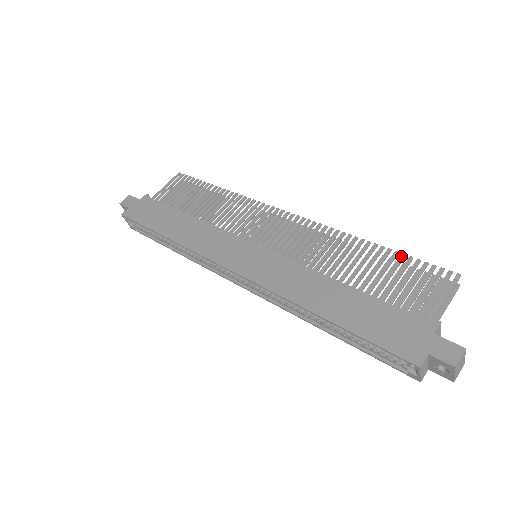
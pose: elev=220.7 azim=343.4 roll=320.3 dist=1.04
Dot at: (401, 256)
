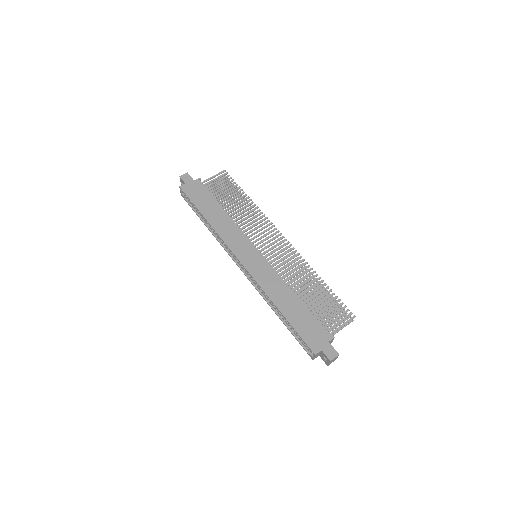
Dot at: (332, 294)
